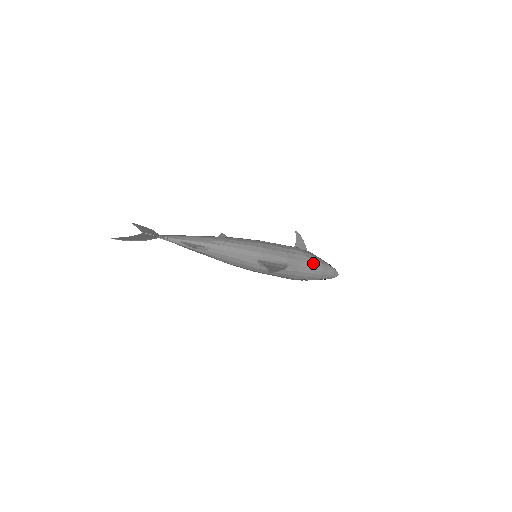
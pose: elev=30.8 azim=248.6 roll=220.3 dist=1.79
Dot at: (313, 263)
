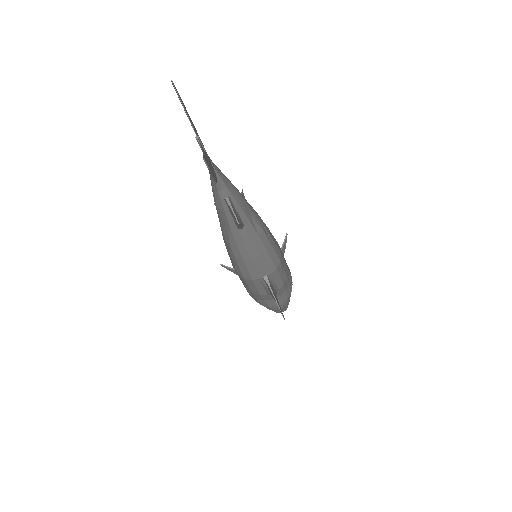
Dot at: (288, 297)
